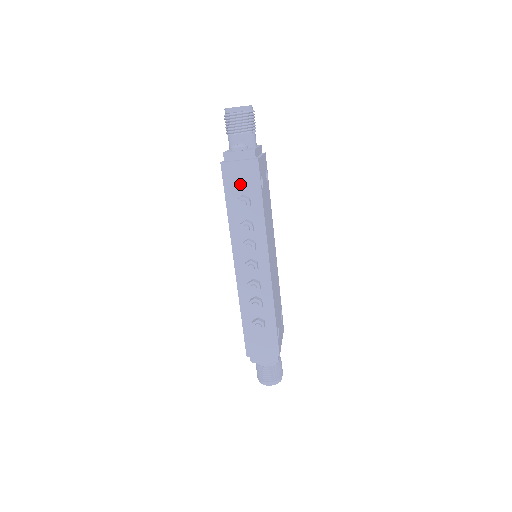
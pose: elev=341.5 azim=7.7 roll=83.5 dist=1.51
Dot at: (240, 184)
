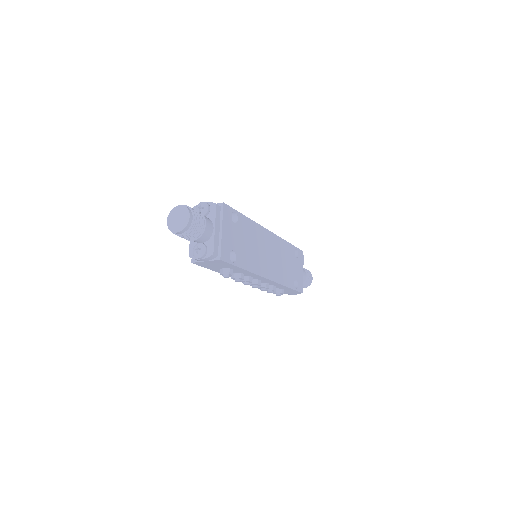
Dot at: (216, 266)
